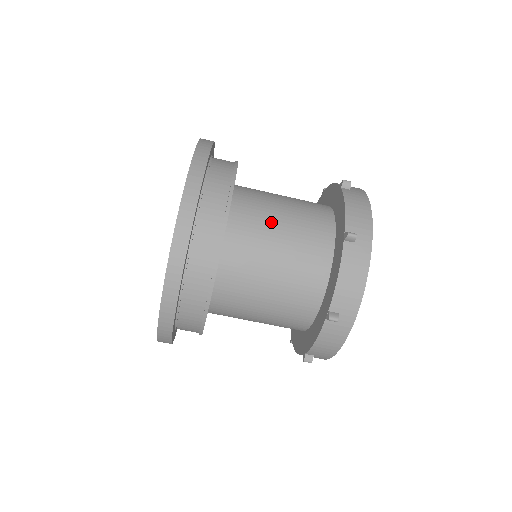
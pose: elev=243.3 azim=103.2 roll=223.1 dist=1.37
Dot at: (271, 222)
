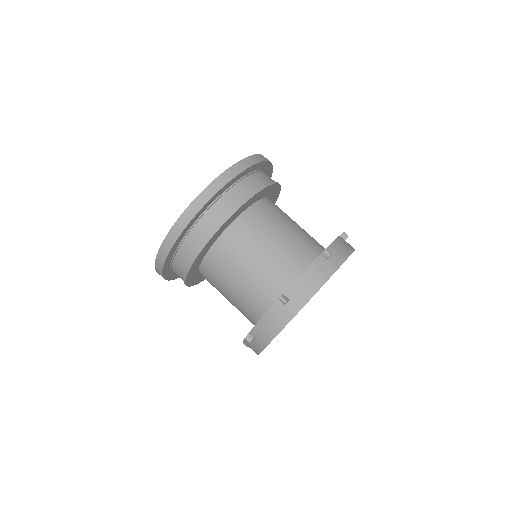
Dot at: occluded
